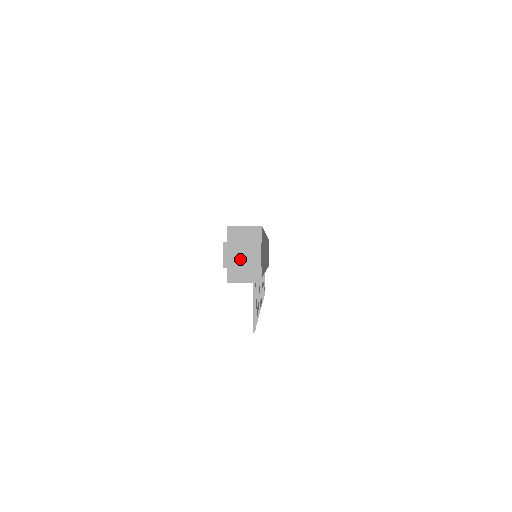
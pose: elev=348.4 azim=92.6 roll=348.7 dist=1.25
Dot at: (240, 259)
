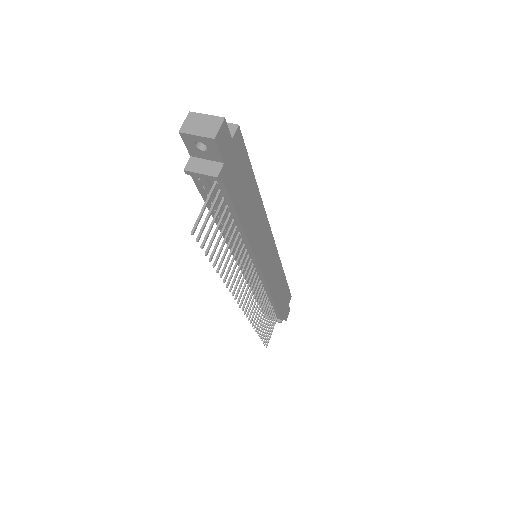
Dot at: (198, 128)
